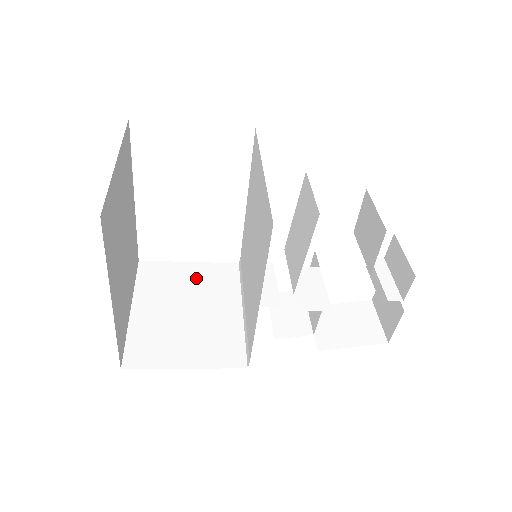
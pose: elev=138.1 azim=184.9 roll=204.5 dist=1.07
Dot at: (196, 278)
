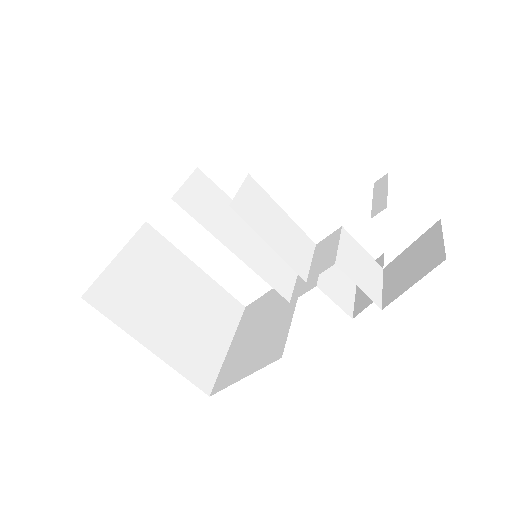
Dot at: (274, 298)
